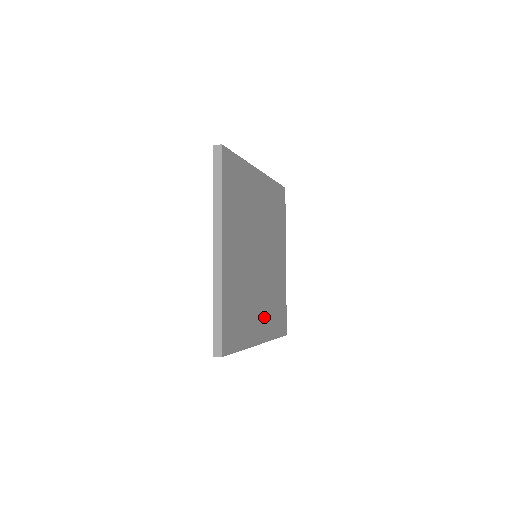
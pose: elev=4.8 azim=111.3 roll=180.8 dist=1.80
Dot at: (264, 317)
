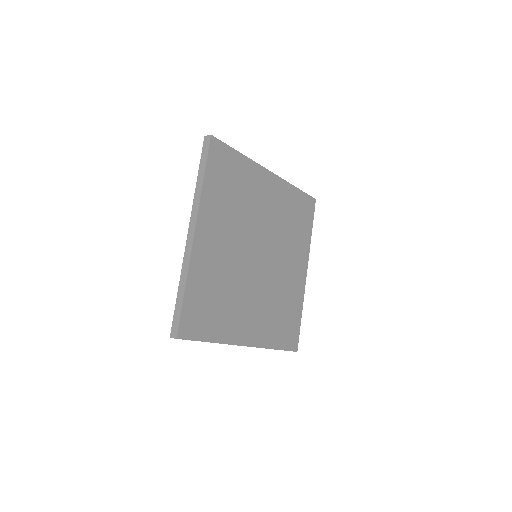
Dot at: (258, 320)
